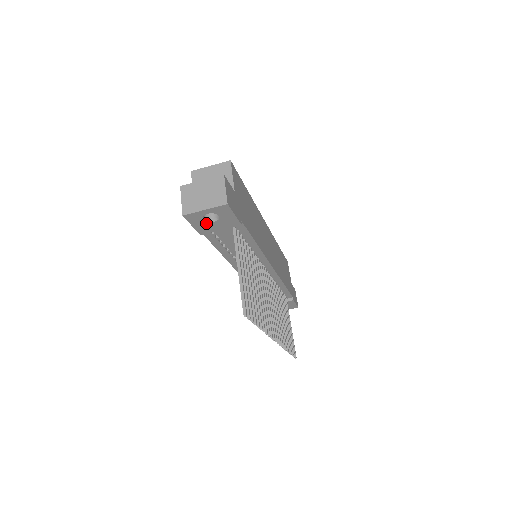
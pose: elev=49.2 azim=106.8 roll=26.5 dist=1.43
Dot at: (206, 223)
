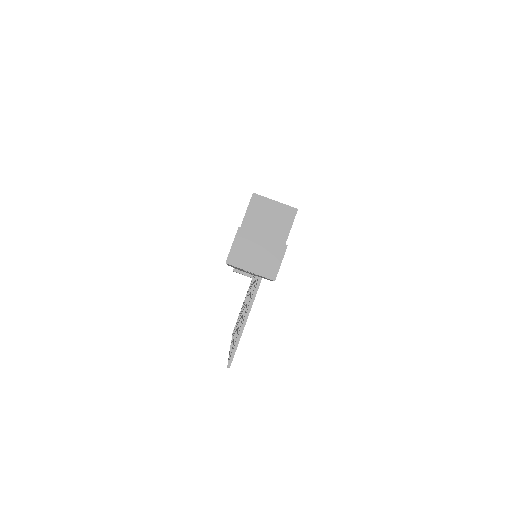
Dot at: occluded
